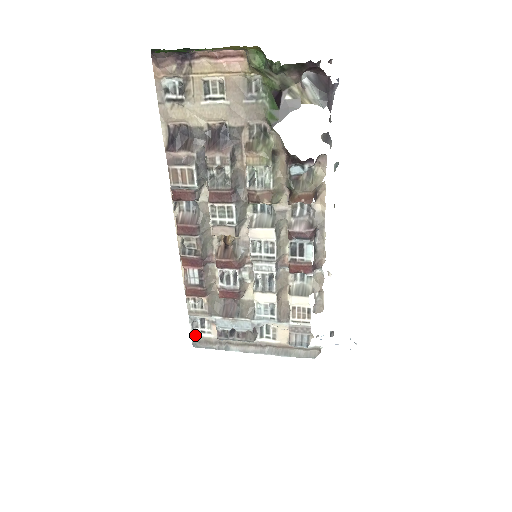
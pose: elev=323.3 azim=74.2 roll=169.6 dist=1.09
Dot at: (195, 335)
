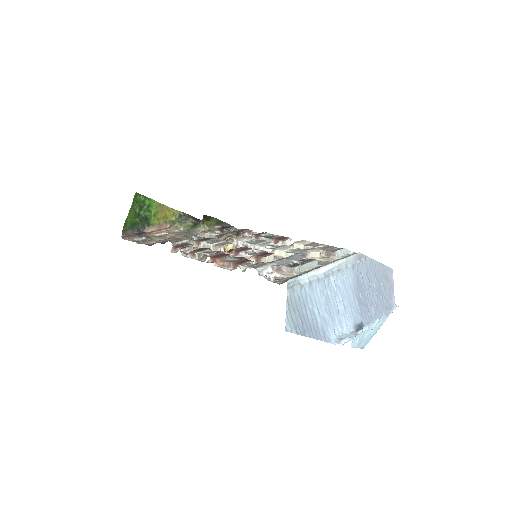
Dot at: (279, 282)
